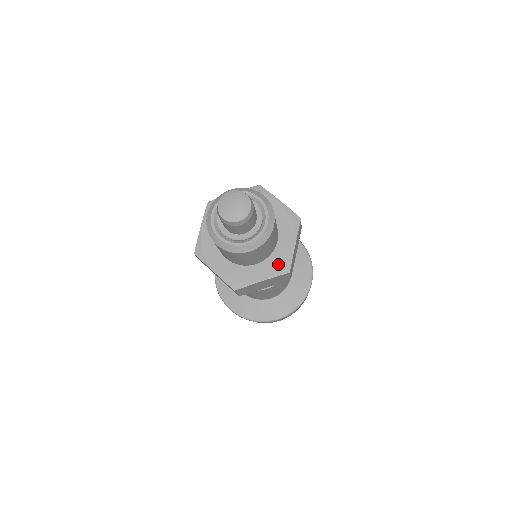
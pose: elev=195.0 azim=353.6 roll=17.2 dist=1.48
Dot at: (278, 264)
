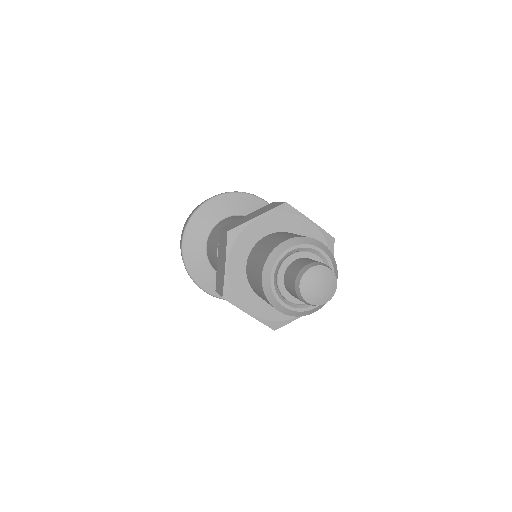
Dot at: occluded
